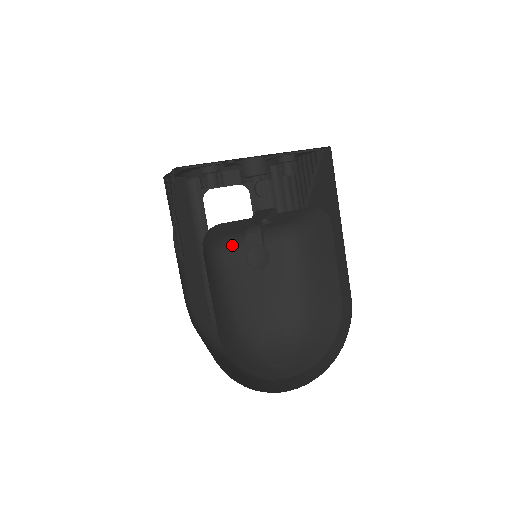
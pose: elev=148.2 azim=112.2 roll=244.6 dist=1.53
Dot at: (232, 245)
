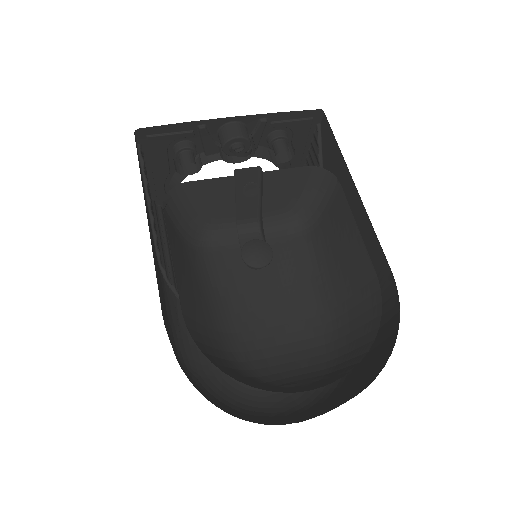
Dot at: (221, 241)
